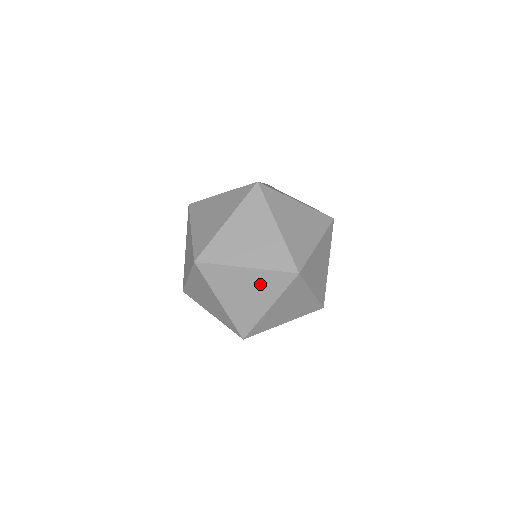
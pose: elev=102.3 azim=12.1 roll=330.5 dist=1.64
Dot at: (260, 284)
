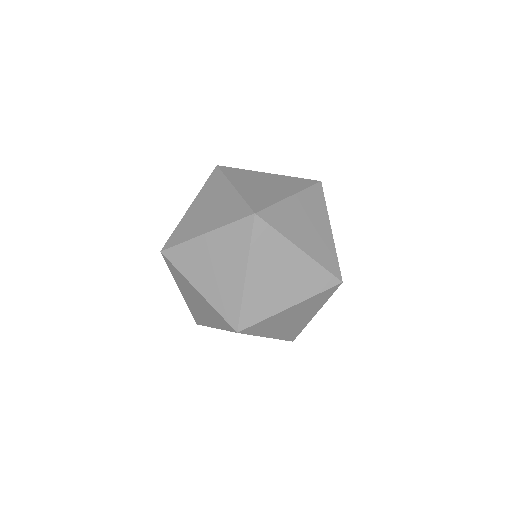
Dot at: occluded
